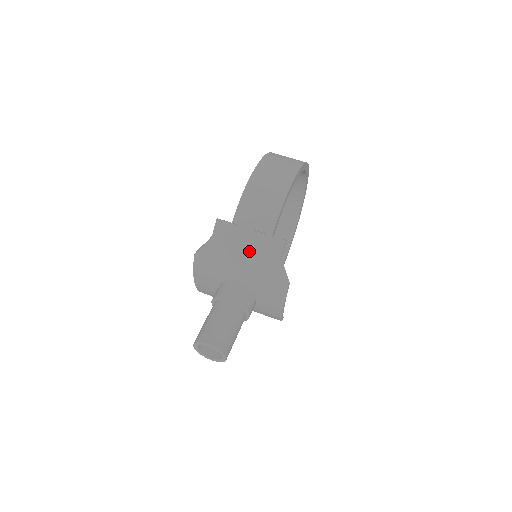
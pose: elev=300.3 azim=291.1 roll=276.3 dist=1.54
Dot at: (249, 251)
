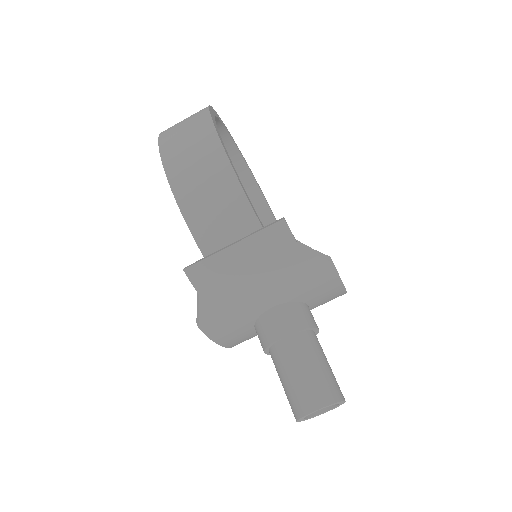
Dot at: (254, 269)
